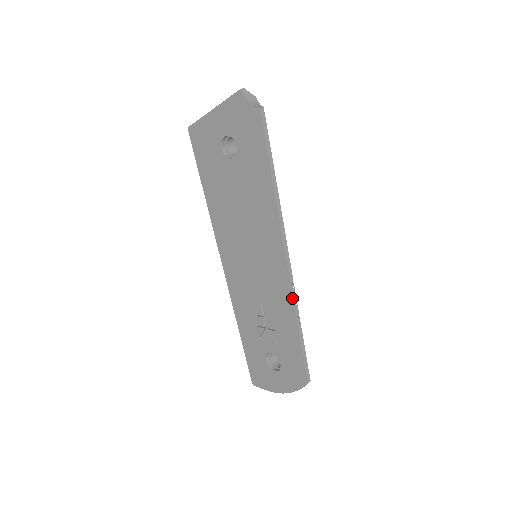
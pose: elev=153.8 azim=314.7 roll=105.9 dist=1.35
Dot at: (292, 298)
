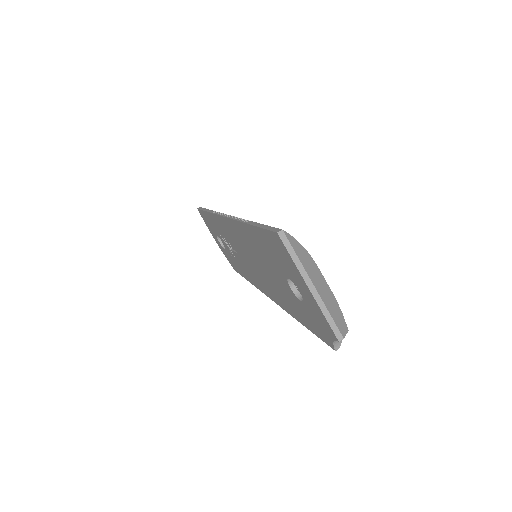
Dot at: occluded
